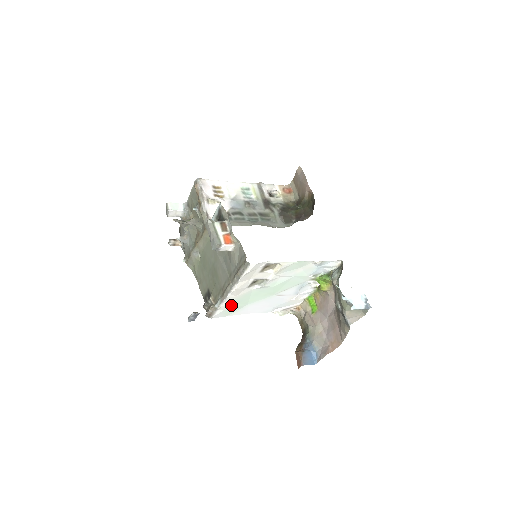
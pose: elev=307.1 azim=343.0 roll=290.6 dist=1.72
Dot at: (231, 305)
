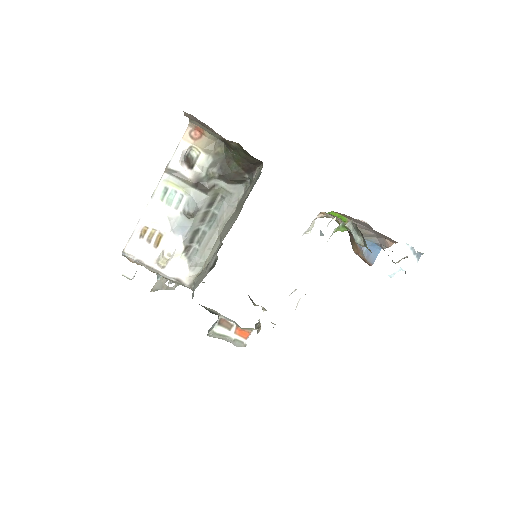
Dot at: occluded
